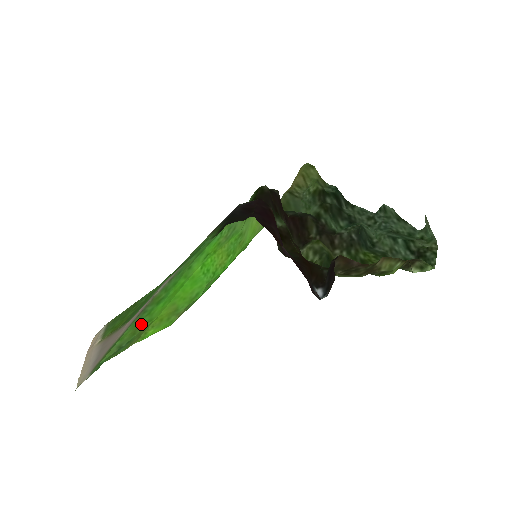
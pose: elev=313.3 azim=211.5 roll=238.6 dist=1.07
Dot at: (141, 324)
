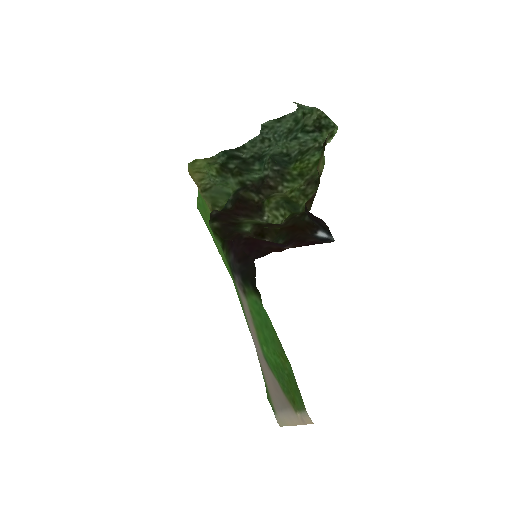
Dot at: occluded
